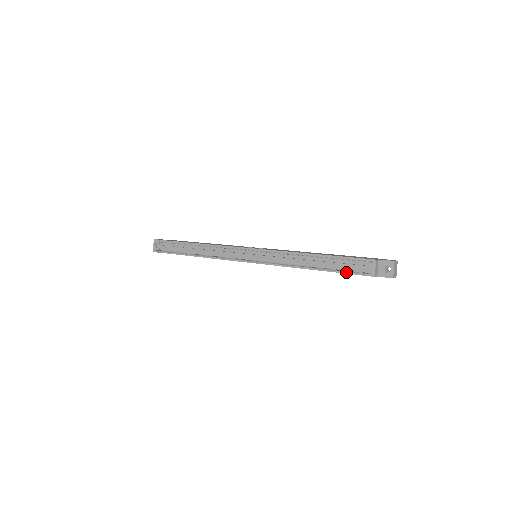
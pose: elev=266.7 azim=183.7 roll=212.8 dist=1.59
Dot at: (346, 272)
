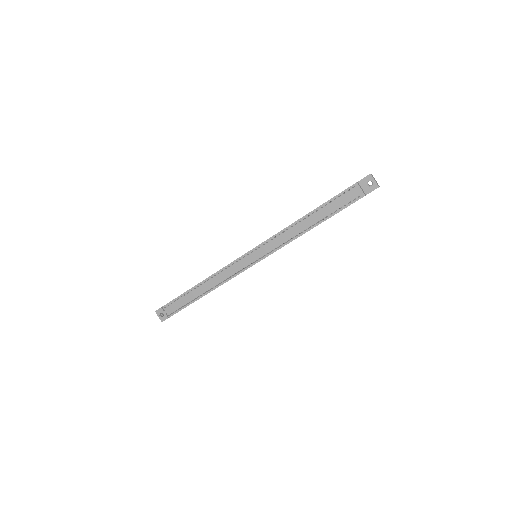
Dot at: (340, 210)
